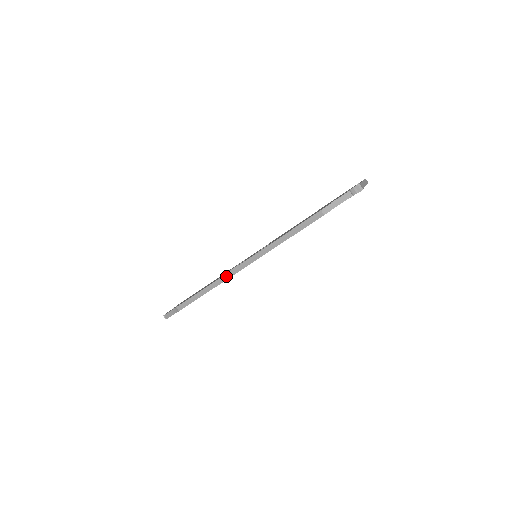
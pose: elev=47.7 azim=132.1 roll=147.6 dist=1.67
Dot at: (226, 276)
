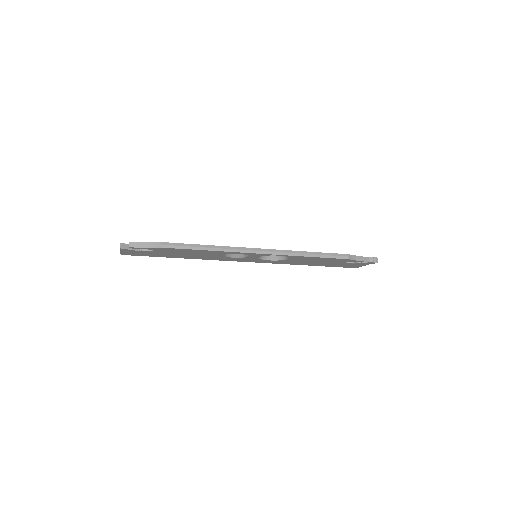
Dot at: (239, 249)
